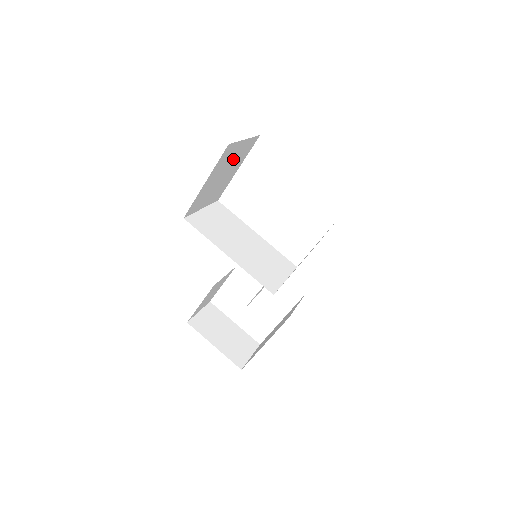
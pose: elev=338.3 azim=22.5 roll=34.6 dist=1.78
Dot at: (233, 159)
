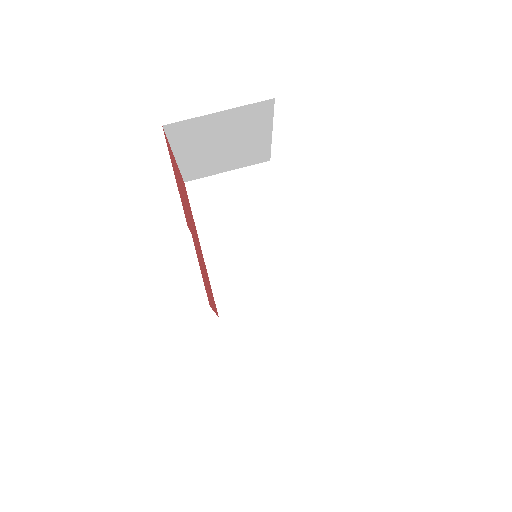
Dot at: (224, 130)
